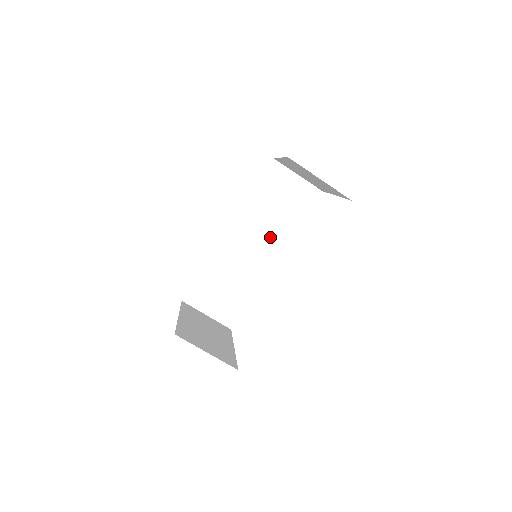
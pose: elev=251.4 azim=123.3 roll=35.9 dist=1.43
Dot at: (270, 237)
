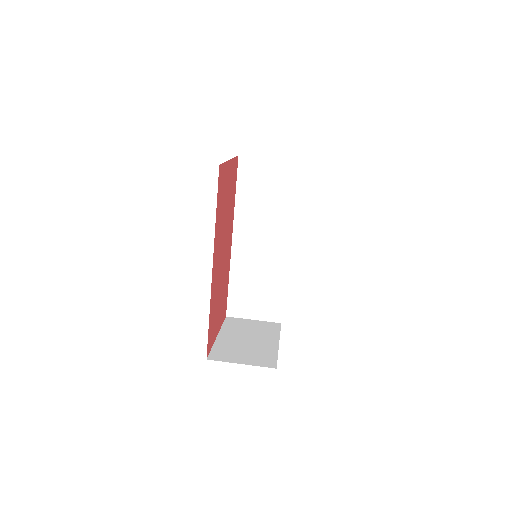
Dot at: (273, 227)
